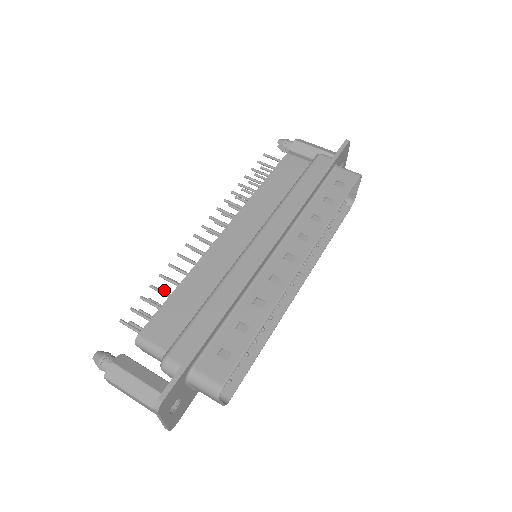
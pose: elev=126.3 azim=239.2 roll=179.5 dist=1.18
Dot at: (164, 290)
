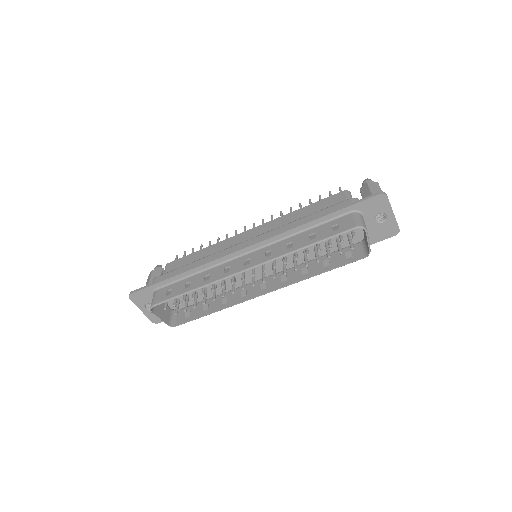
Dot at: occluded
